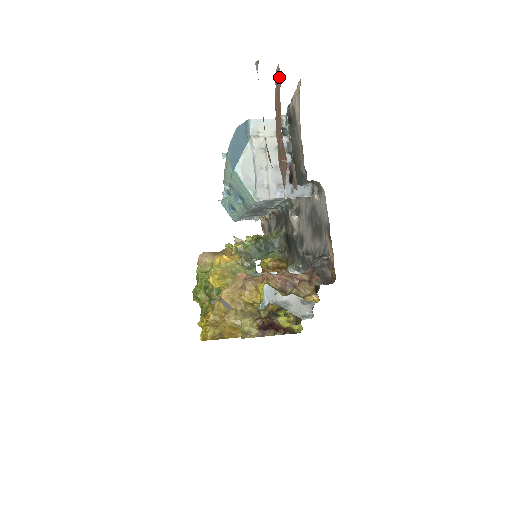
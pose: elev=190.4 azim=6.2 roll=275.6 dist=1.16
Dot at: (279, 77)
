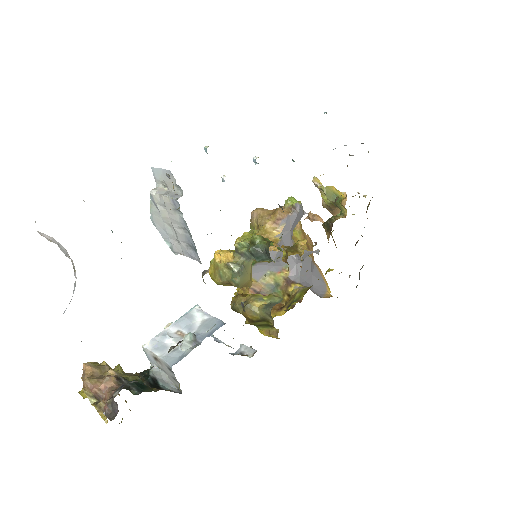
Dot at: occluded
